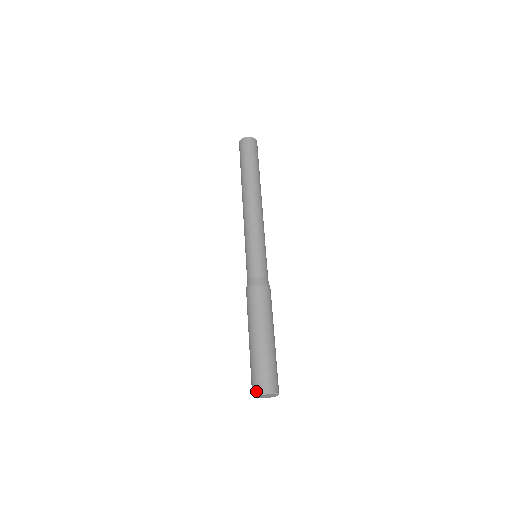
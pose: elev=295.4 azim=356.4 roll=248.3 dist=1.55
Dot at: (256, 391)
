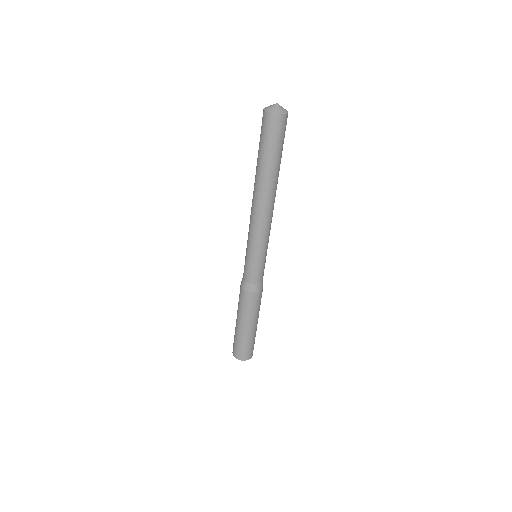
Dot at: (245, 359)
